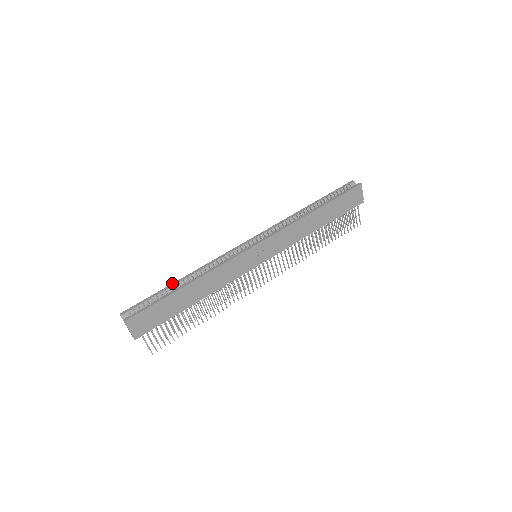
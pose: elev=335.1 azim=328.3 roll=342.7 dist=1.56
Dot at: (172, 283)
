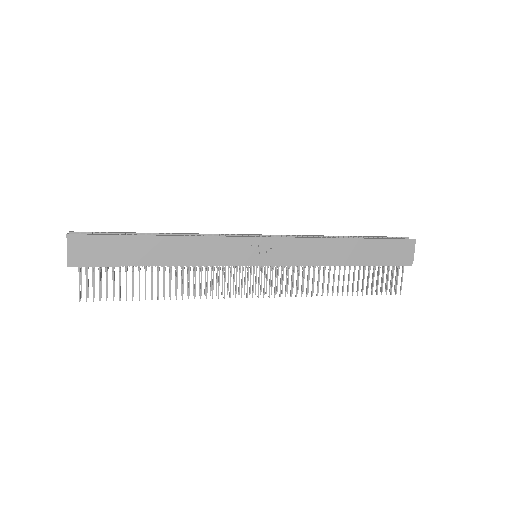
Dot at: occluded
